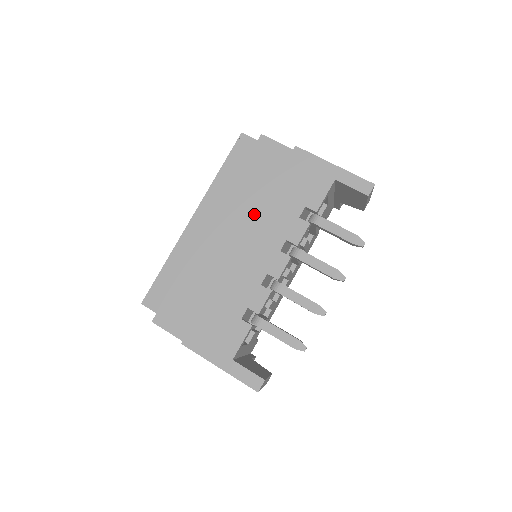
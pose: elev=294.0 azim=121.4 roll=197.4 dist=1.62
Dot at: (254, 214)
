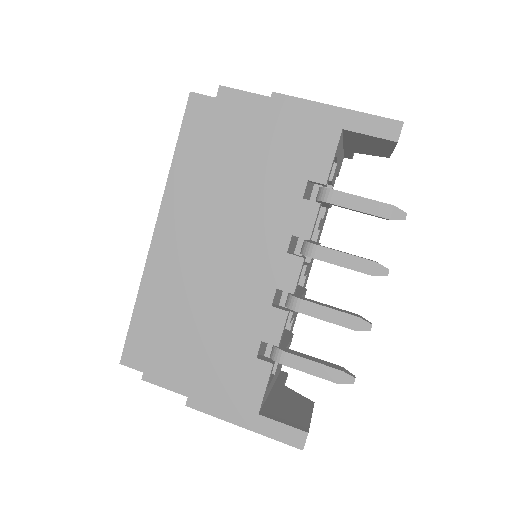
Dot at: (237, 208)
